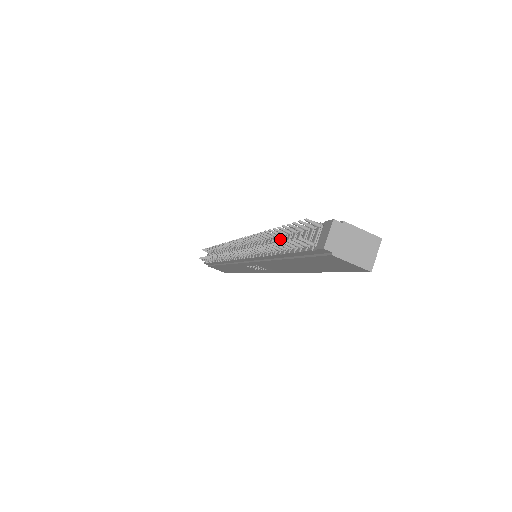
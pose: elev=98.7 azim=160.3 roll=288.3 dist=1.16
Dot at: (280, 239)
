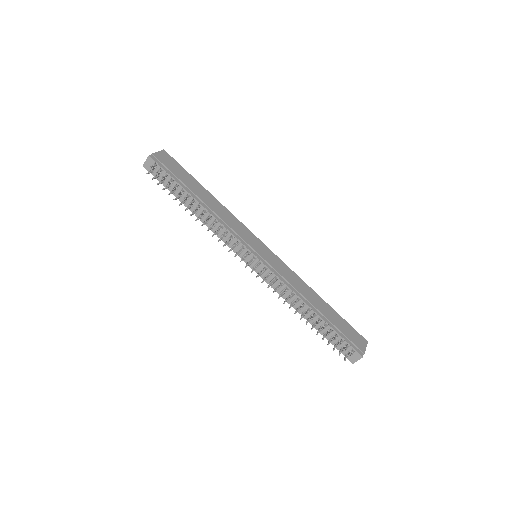
Dot at: (312, 314)
